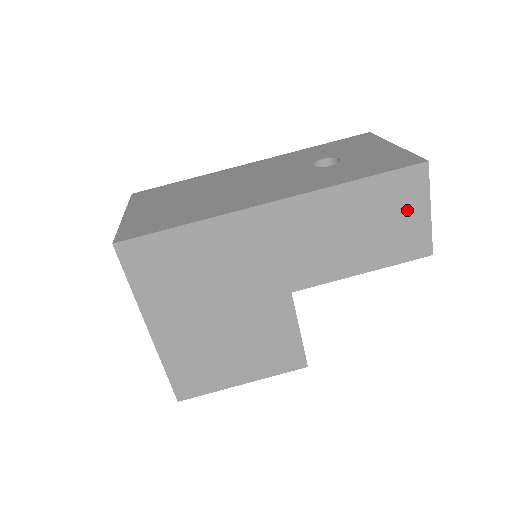
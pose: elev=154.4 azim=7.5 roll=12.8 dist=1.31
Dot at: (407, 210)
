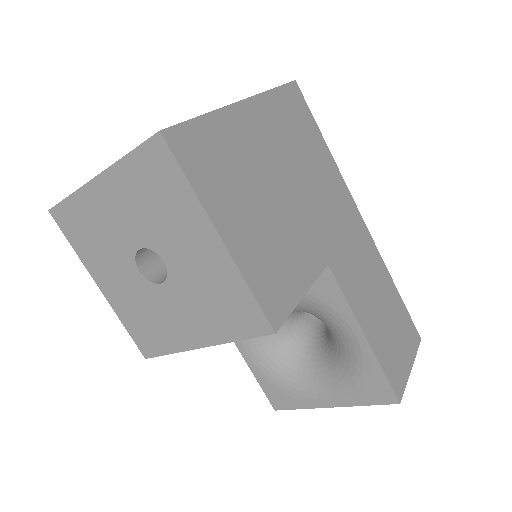
Dot at: (404, 345)
